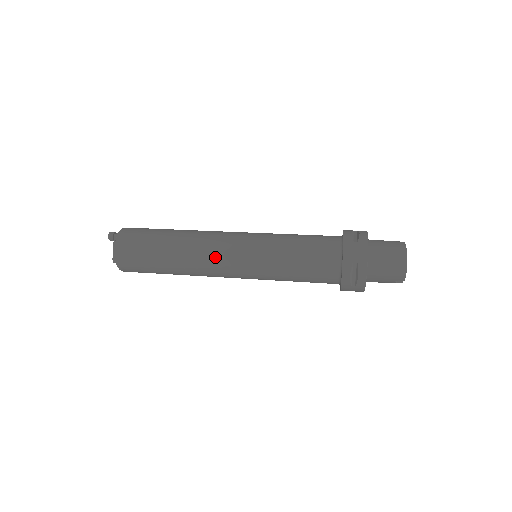
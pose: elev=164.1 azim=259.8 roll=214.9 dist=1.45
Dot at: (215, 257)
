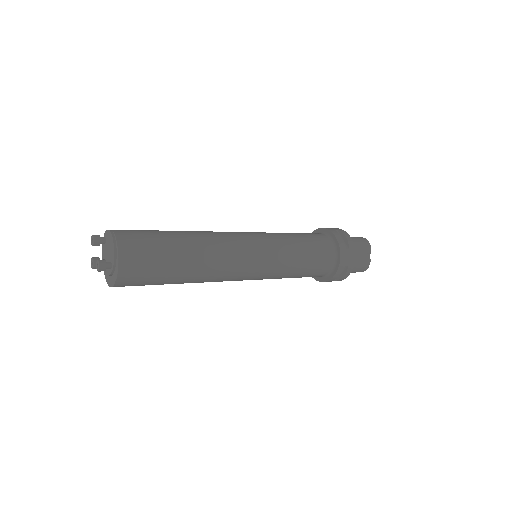
Dot at: (230, 235)
